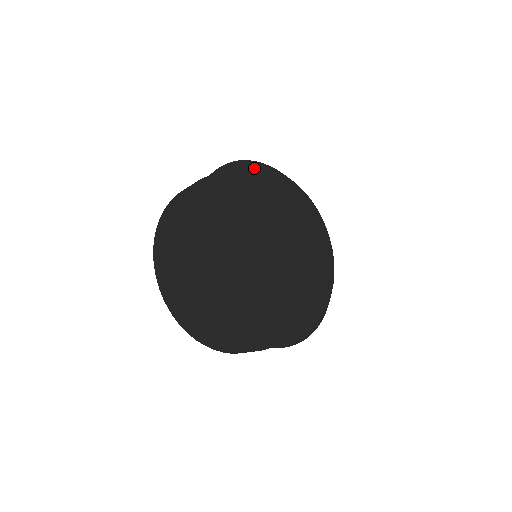
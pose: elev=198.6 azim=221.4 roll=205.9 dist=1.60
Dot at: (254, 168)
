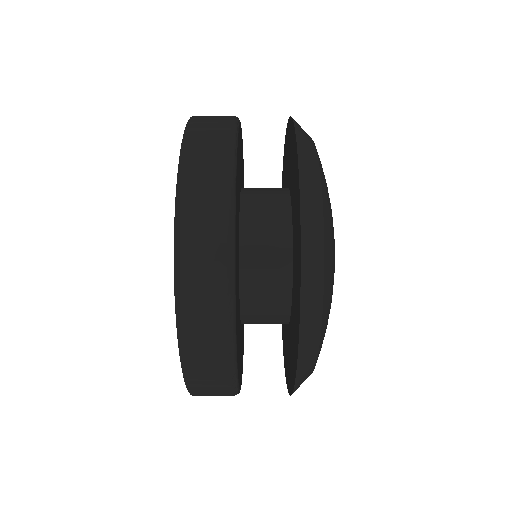
Dot at: (317, 154)
